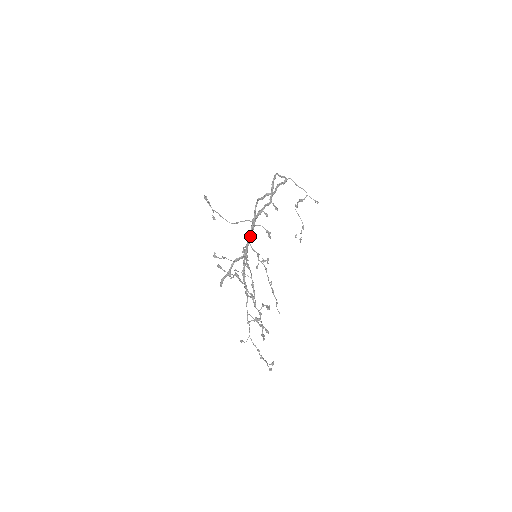
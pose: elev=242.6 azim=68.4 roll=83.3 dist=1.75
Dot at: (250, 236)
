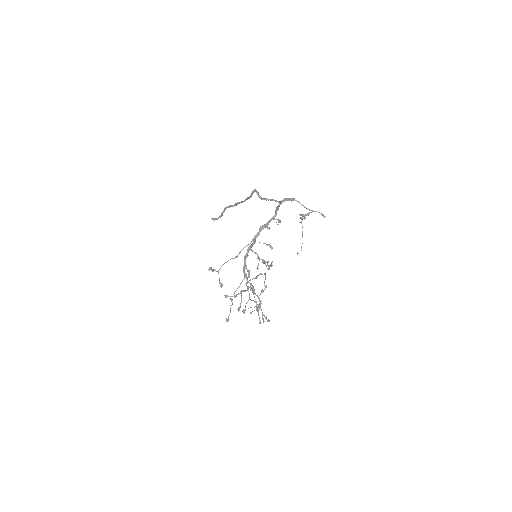
Dot at: occluded
